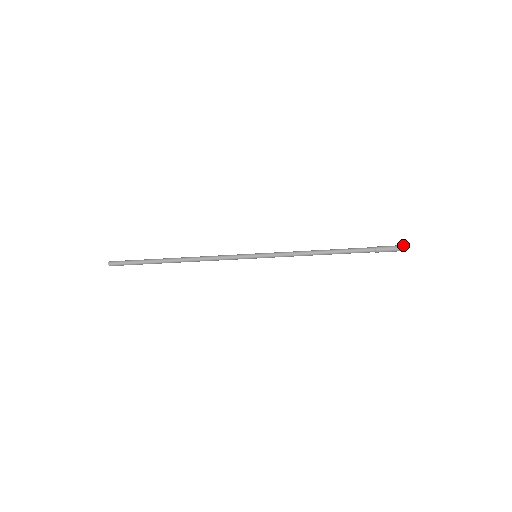
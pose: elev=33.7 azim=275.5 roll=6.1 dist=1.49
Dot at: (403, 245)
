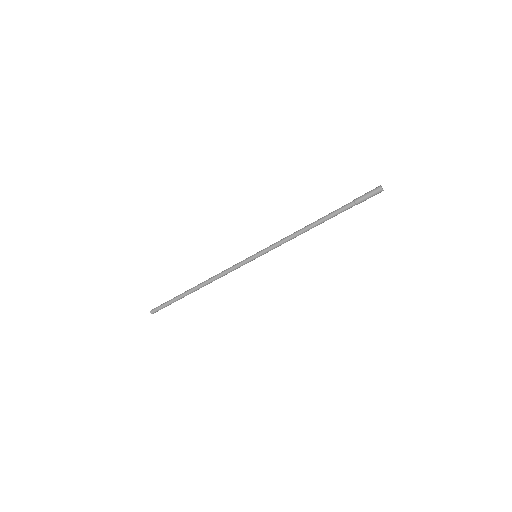
Dot at: (379, 186)
